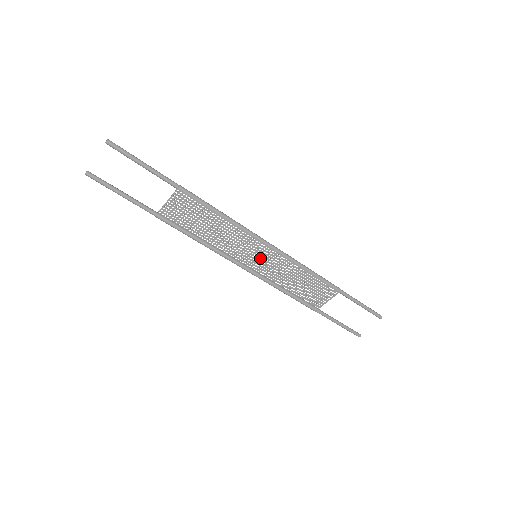
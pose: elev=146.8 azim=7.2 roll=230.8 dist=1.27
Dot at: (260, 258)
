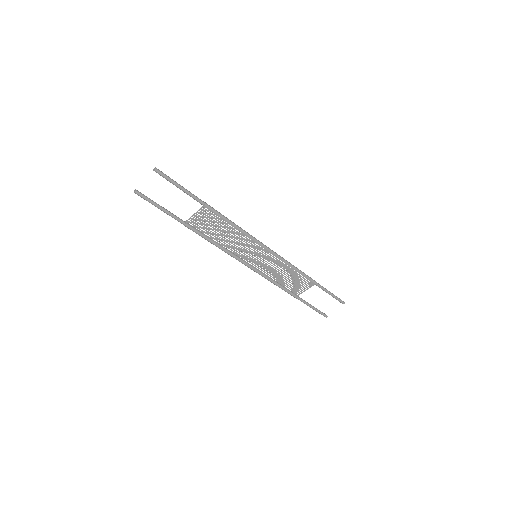
Dot at: occluded
